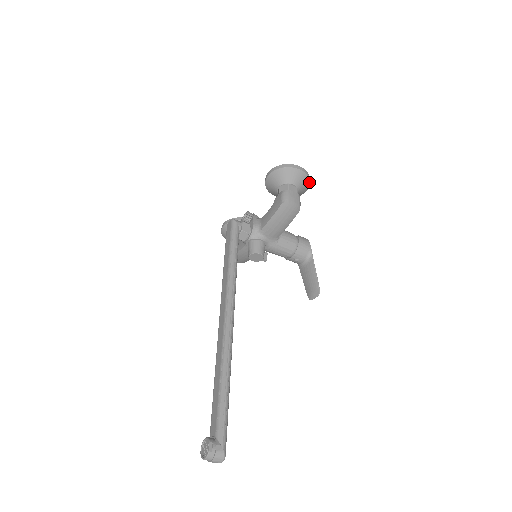
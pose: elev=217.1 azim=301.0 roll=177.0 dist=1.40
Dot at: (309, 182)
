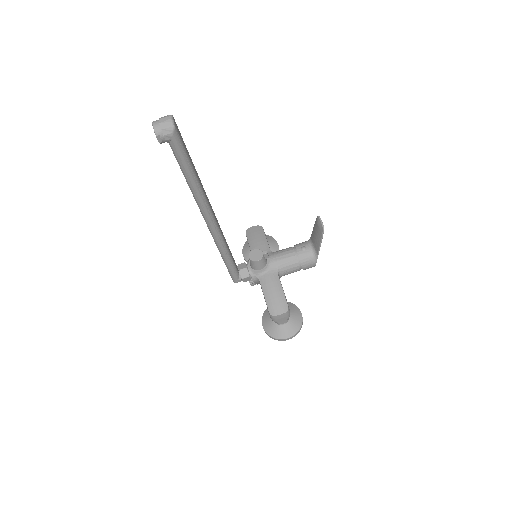
Dot at: (271, 237)
